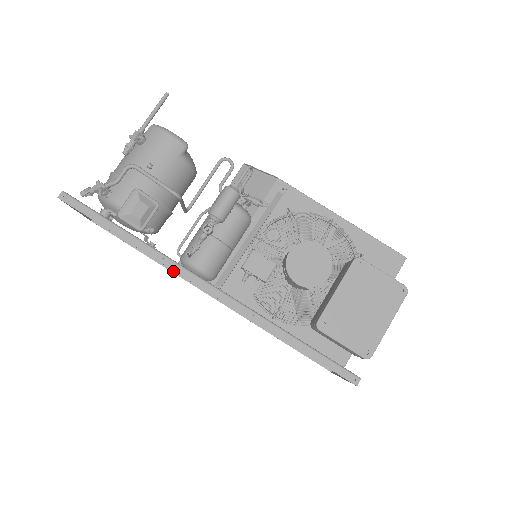
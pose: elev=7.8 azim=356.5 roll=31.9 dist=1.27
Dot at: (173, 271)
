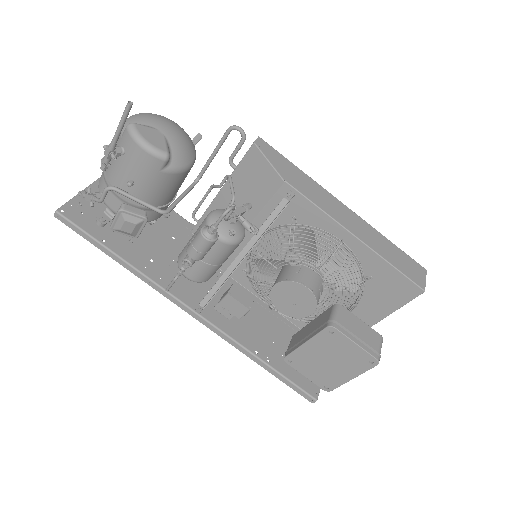
Dot at: occluded
